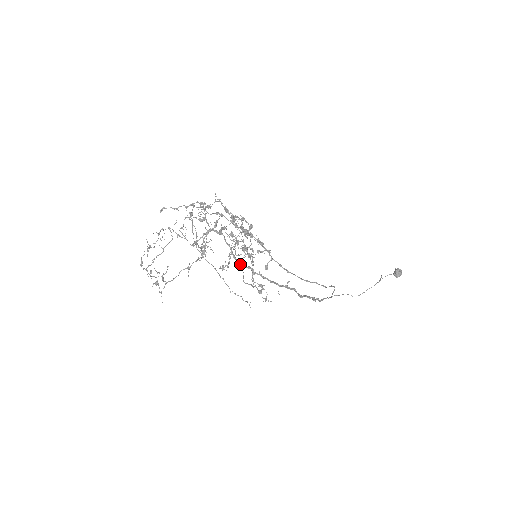
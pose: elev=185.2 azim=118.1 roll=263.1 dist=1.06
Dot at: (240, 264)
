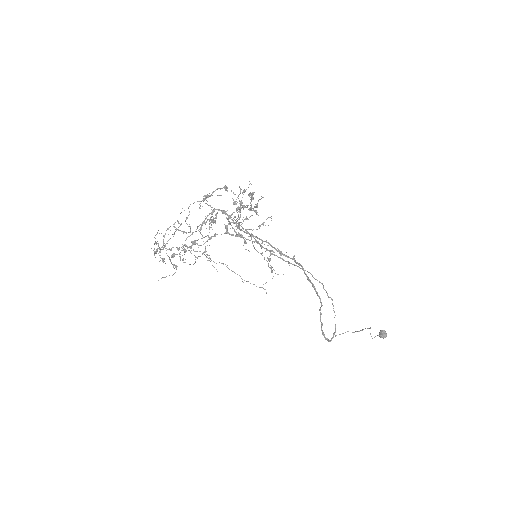
Dot at: (248, 233)
